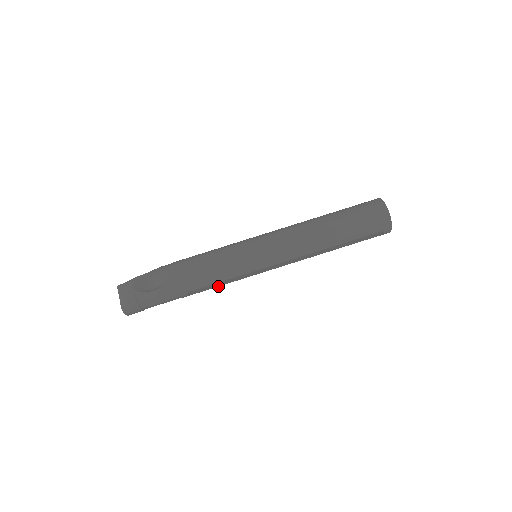
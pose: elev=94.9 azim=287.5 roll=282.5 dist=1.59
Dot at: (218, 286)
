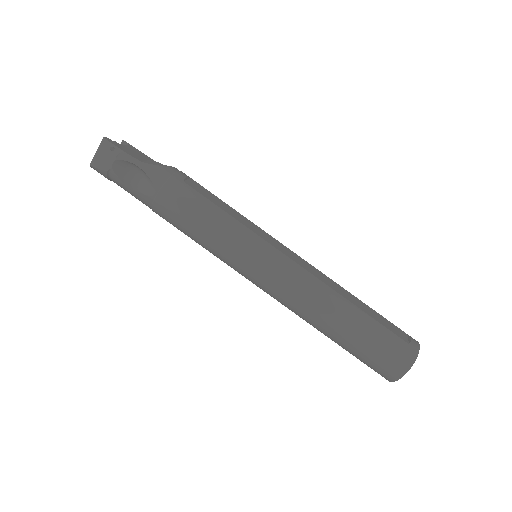
Dot at: occluded
